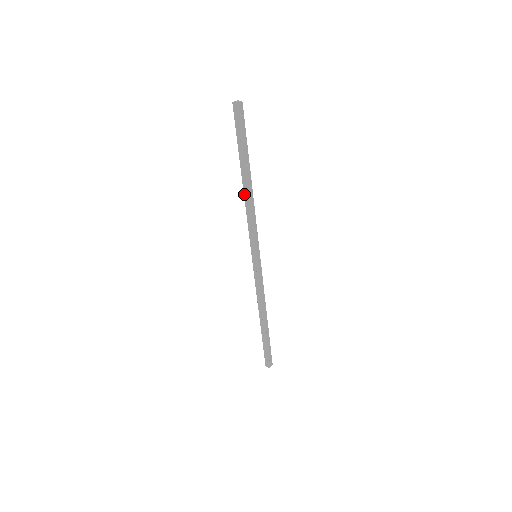
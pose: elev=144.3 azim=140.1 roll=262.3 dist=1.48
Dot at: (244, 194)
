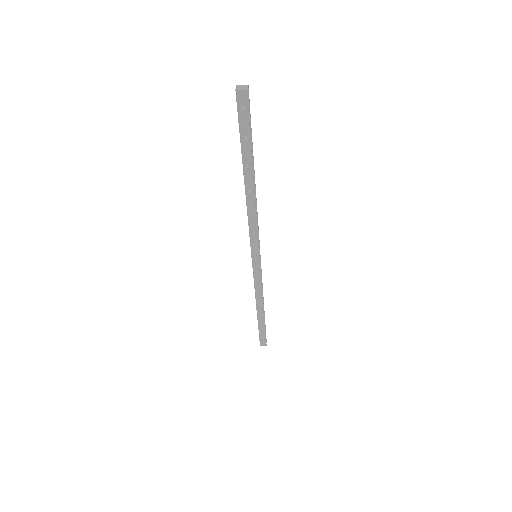
Dot at: occluded
